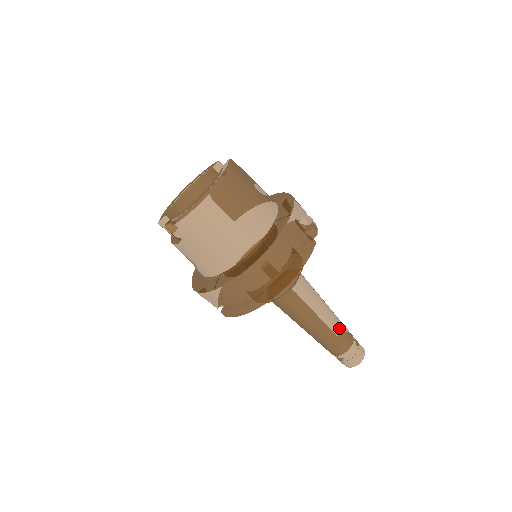
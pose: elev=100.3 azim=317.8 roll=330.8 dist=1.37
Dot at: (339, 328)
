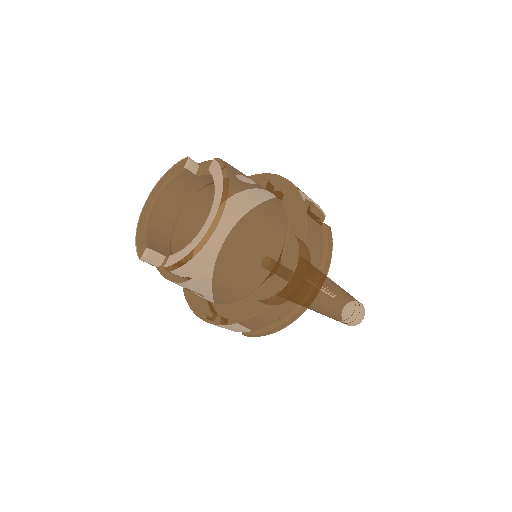
Dot at: (344, 296)
